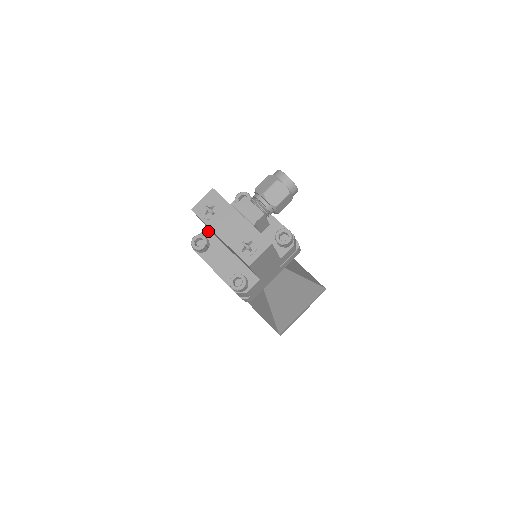
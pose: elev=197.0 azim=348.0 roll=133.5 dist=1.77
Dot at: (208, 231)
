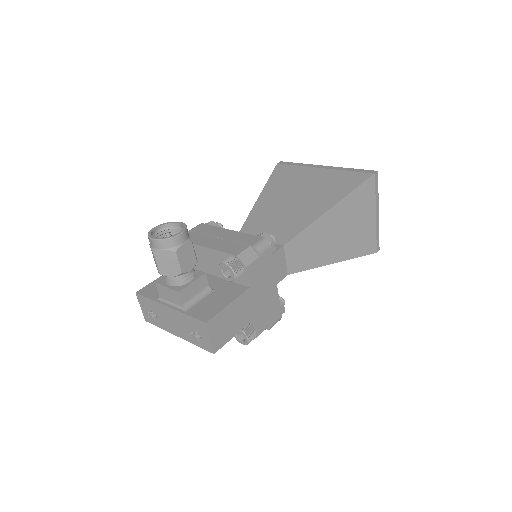
Dot at: occluded
